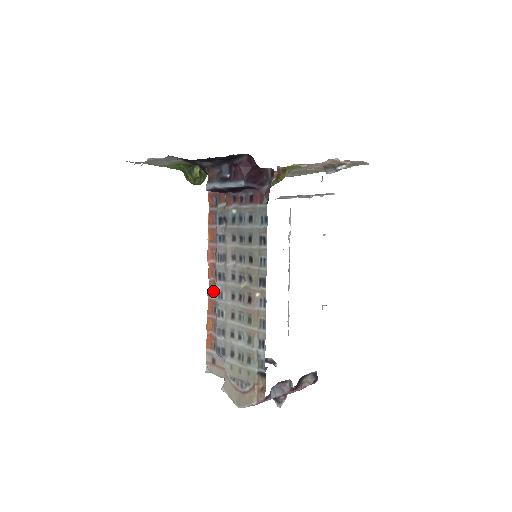
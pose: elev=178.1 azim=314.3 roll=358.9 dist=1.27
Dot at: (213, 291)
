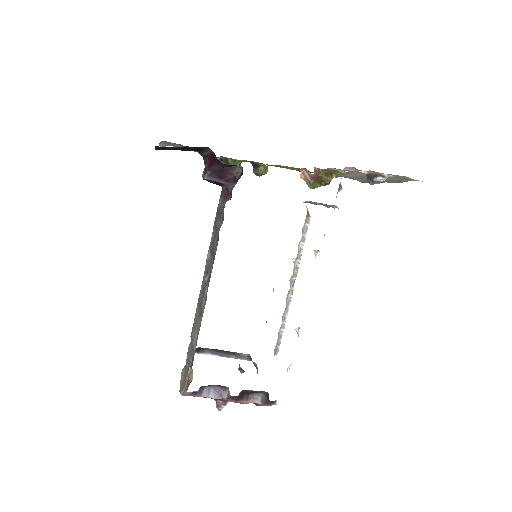
Dot at: occluded
